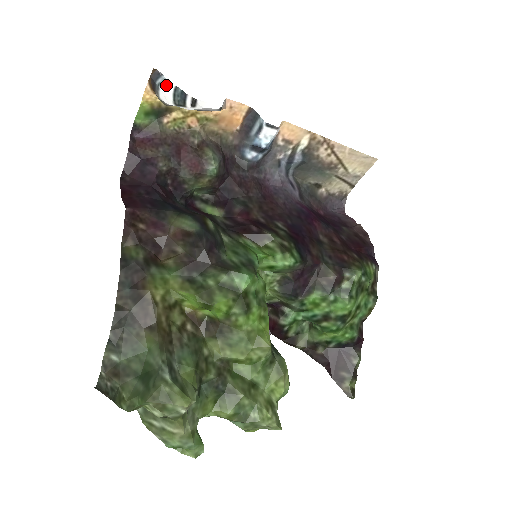
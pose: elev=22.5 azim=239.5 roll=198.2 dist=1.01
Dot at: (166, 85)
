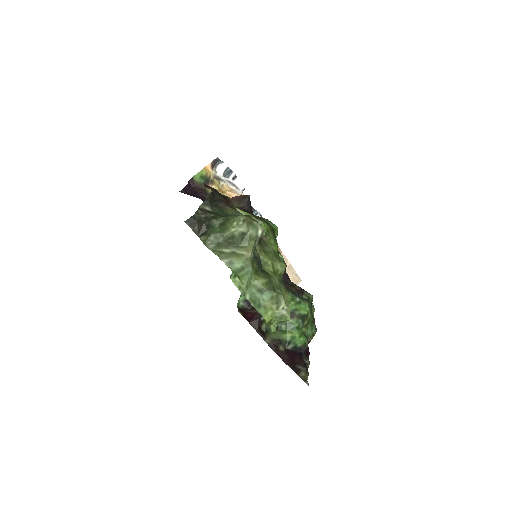
Dot at: (224, 164)
